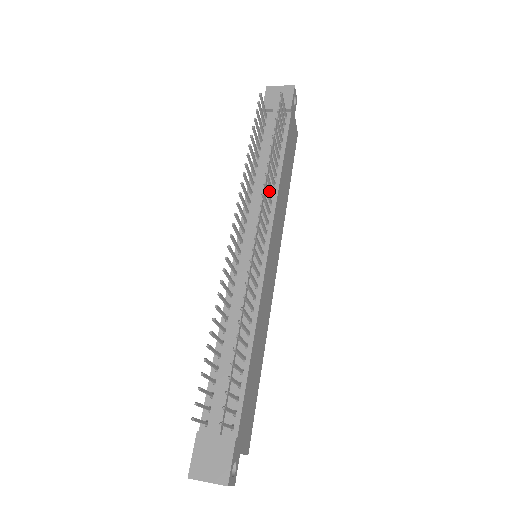
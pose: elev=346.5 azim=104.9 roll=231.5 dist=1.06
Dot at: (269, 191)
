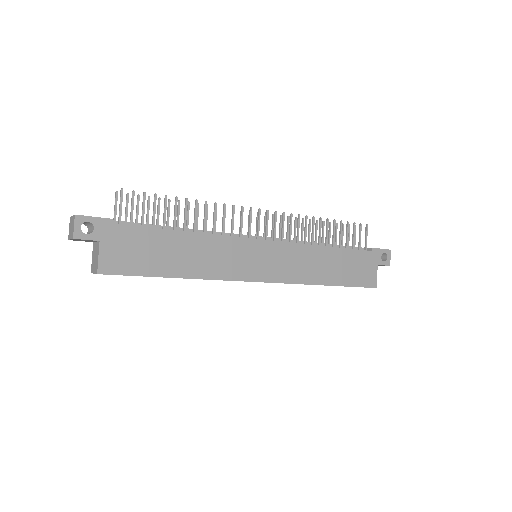
Dot at: occluded
